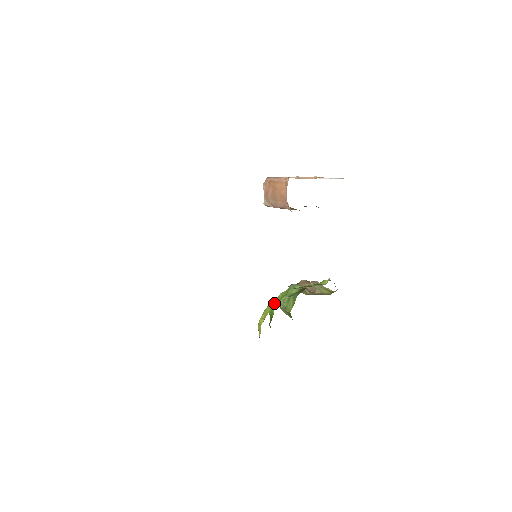
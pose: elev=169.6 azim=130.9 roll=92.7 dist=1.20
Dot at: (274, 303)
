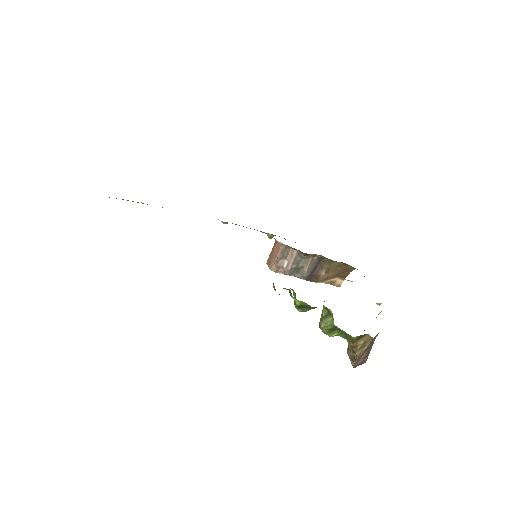
Dot at: occluded
